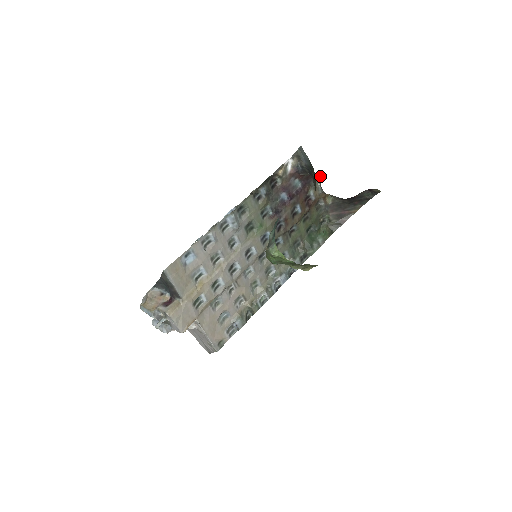
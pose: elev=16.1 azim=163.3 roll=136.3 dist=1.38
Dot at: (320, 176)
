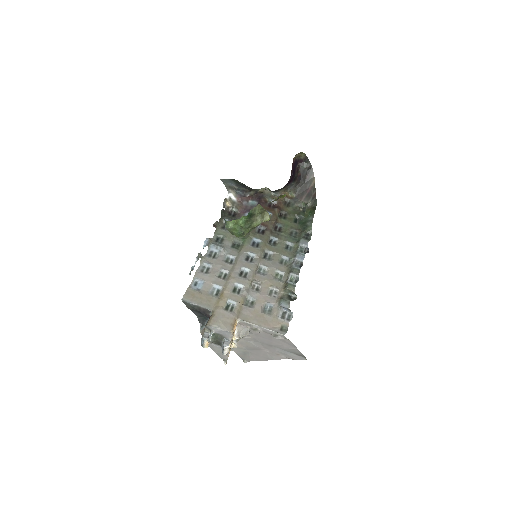
Dot at: (267, 188)
